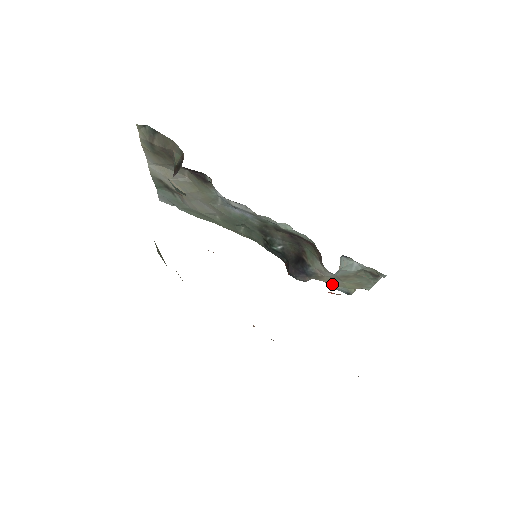
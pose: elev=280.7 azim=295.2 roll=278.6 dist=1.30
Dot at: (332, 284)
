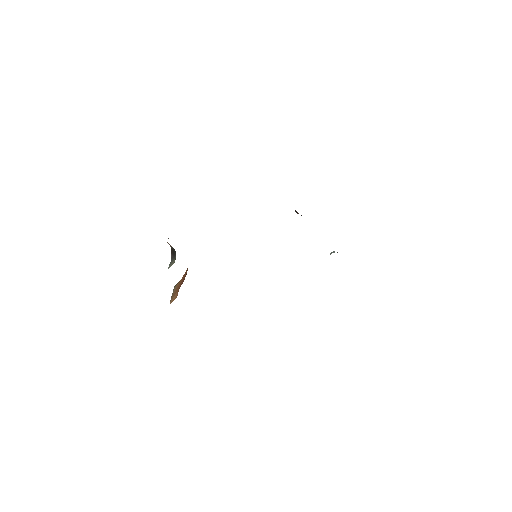
Dot at: occluded
